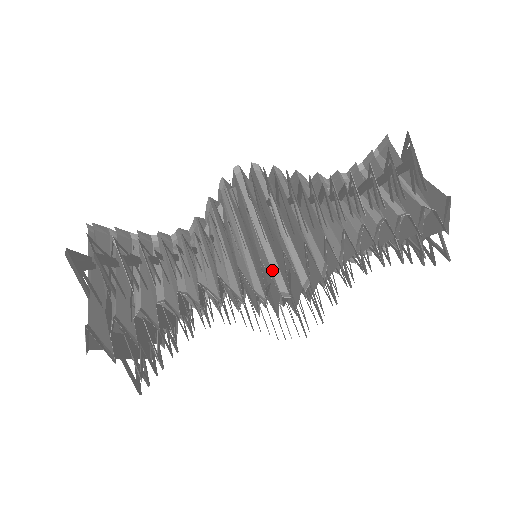
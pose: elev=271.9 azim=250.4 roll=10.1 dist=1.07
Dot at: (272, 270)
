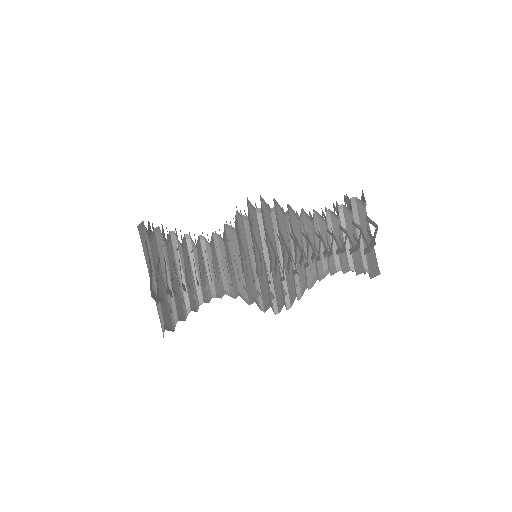
Dot at: occluded
